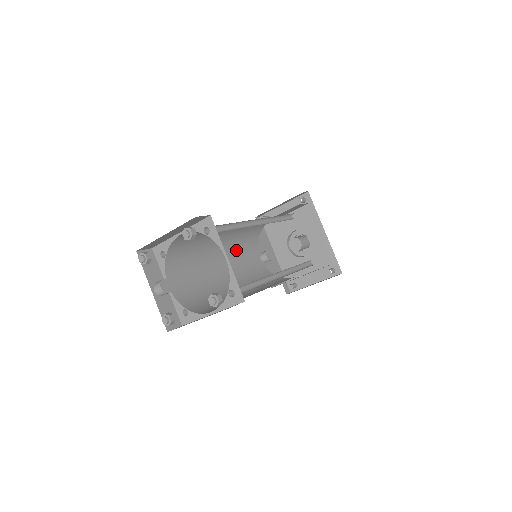
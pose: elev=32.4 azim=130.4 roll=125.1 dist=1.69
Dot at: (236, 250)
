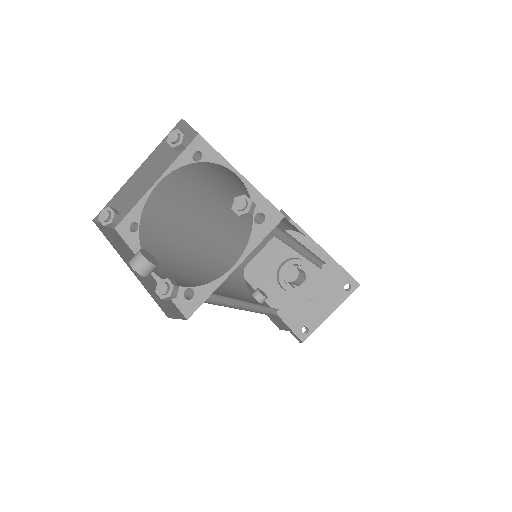
Dot at: (223, 274)
